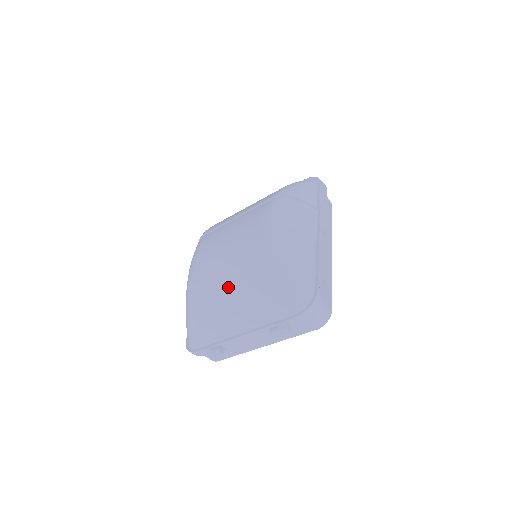
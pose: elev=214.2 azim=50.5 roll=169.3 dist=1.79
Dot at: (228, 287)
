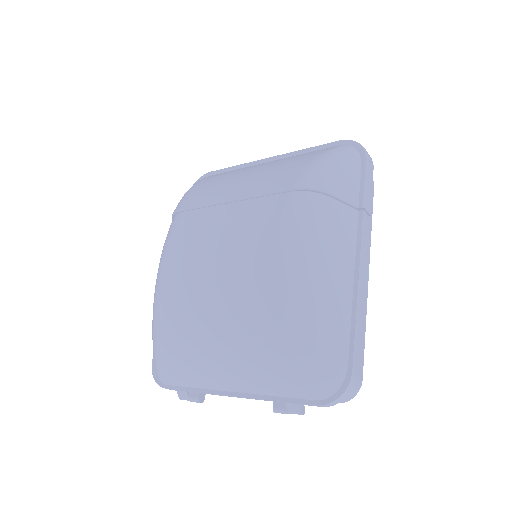
Dot at: (216, 329)
